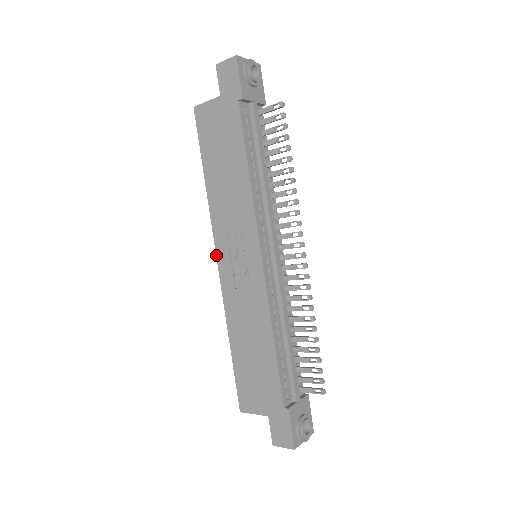
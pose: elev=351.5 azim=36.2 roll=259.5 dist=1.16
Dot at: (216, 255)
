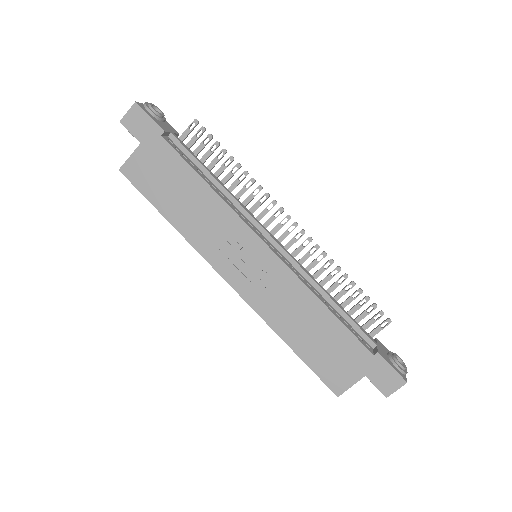
Dot at: (223, 278)
